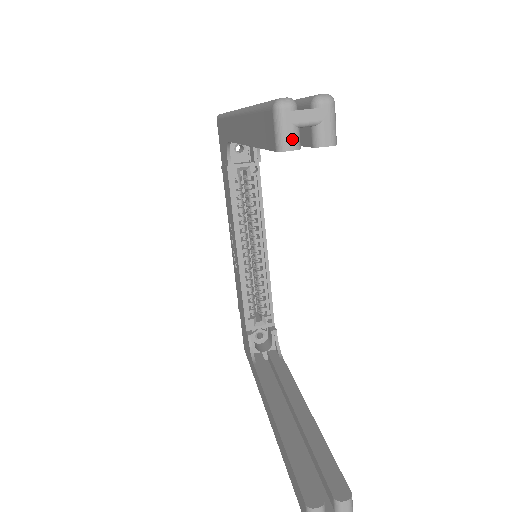
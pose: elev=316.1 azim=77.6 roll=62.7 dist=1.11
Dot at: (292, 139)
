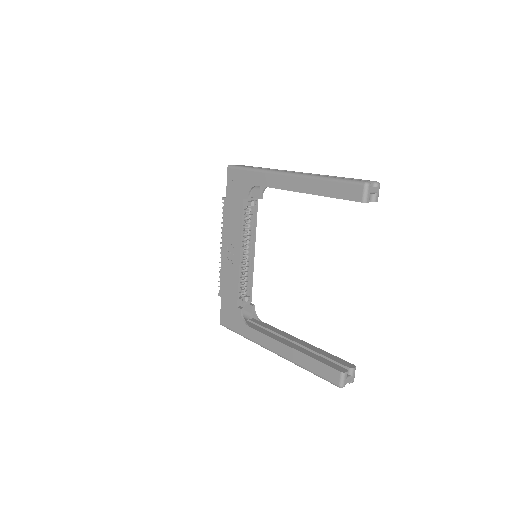
Dot at: (369, 198)
